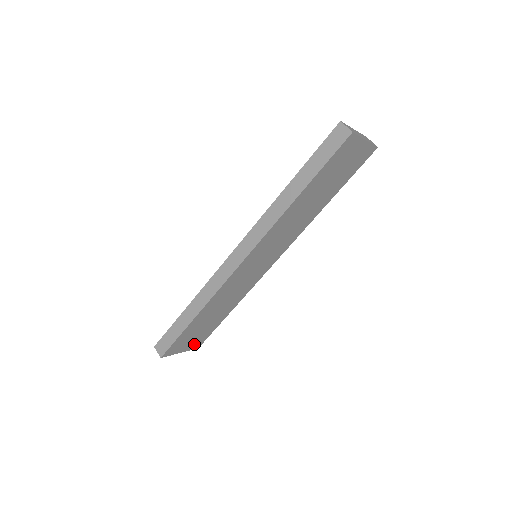
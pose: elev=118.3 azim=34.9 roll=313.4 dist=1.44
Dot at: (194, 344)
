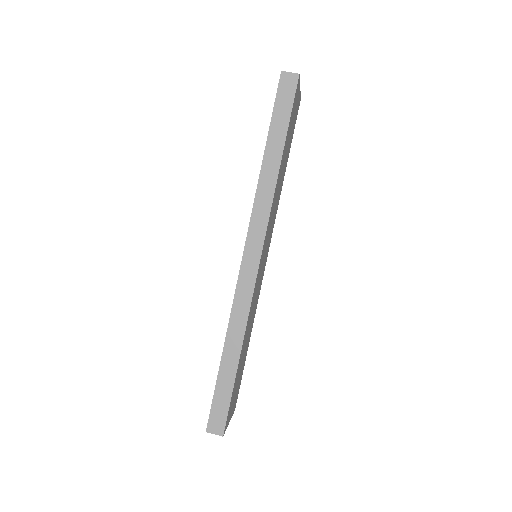
Dot at: (234, 404)
